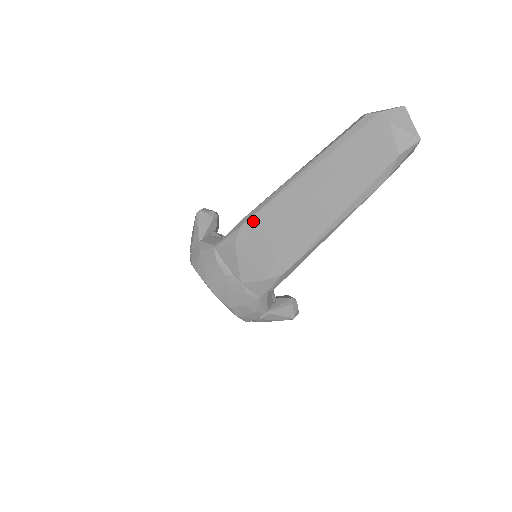
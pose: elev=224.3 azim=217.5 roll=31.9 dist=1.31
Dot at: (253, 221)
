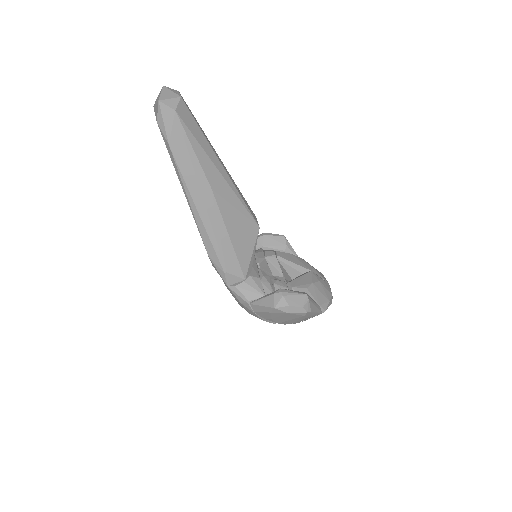
Dot at: occluded
